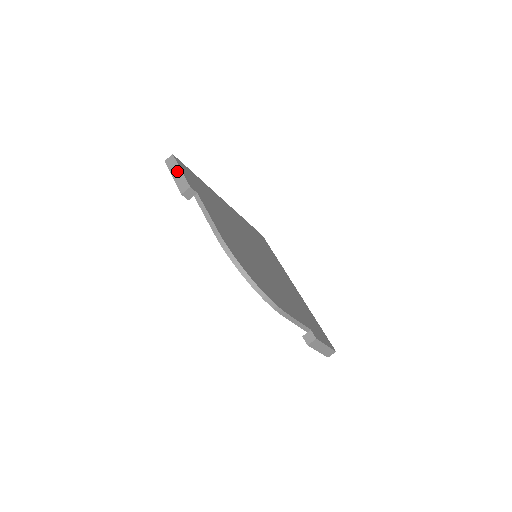
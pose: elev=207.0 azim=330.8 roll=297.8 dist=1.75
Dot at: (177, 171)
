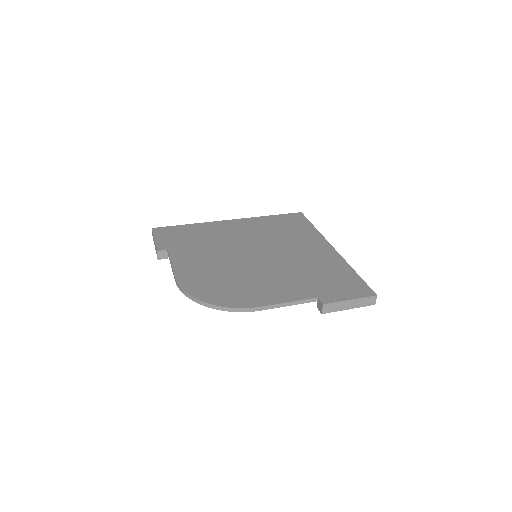
Dot at: (154, 241)
